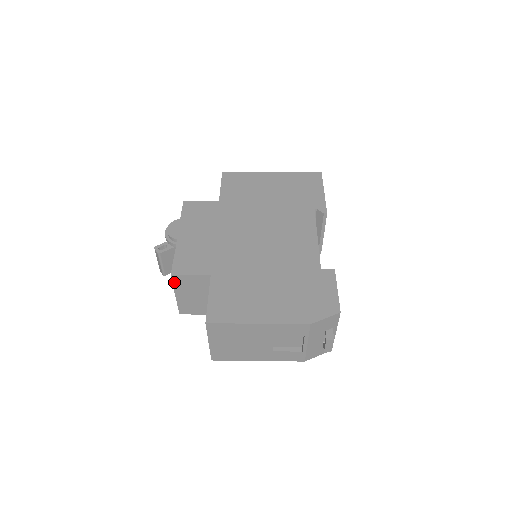
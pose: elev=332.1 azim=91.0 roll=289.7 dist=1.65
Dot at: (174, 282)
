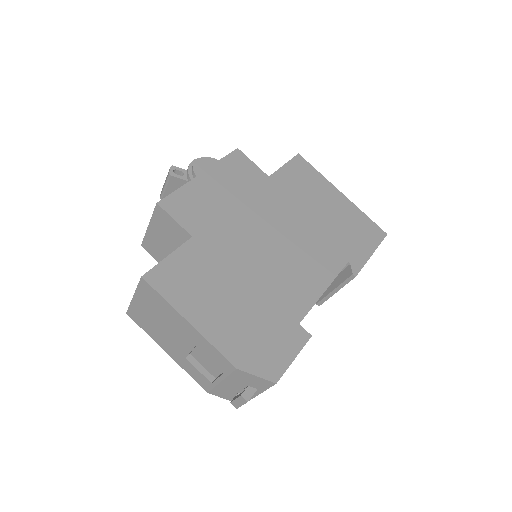
Dot at: (156, 212)
